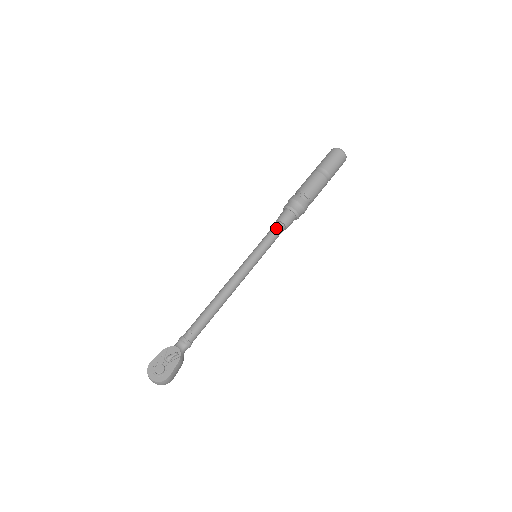
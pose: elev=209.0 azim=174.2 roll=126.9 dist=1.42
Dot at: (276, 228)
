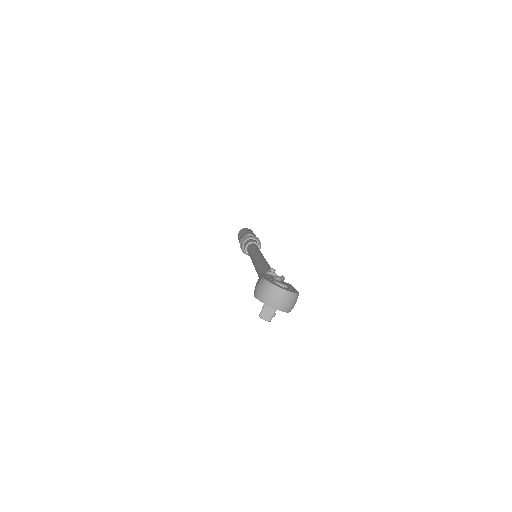
Dot at: (256, 245)
